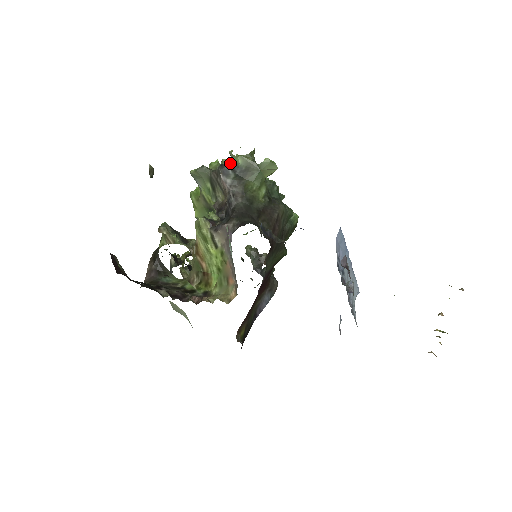
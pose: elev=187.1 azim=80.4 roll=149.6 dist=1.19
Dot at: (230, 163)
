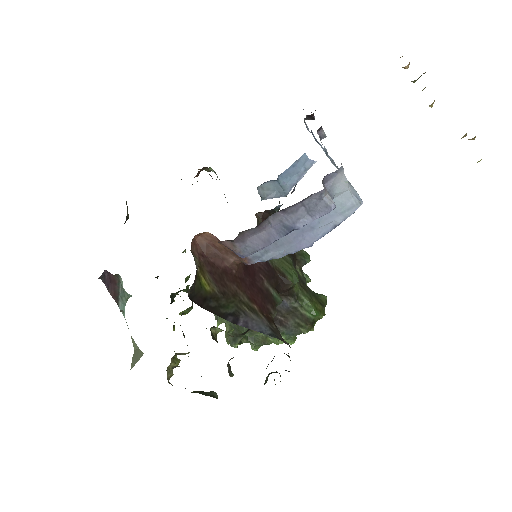
Dot at: occluded
